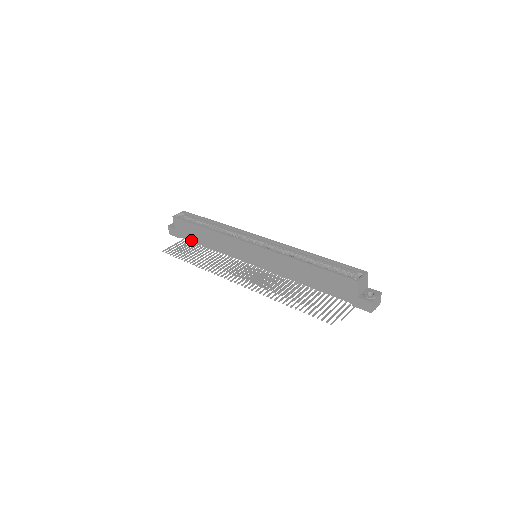
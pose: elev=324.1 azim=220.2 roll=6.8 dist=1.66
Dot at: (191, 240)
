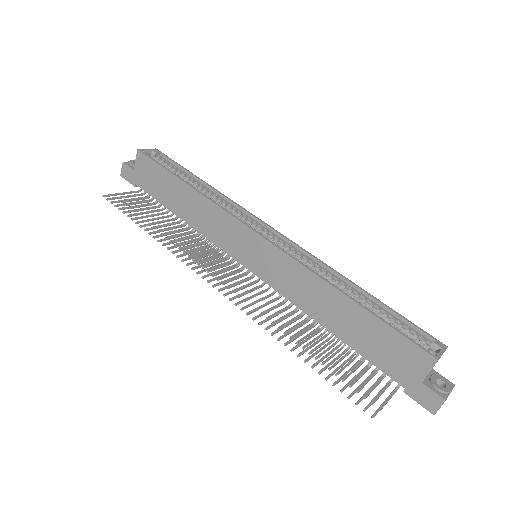
Dot at: (154, 196)
